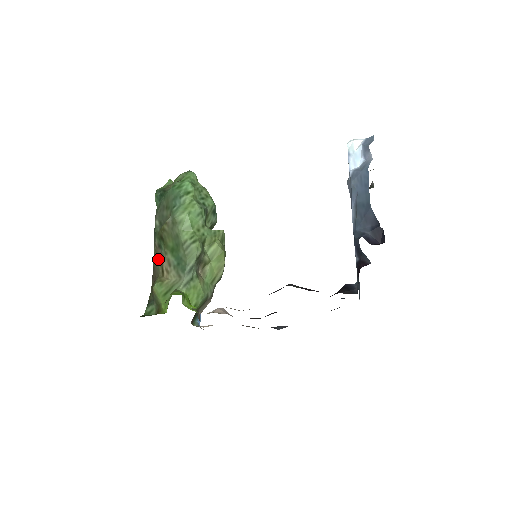
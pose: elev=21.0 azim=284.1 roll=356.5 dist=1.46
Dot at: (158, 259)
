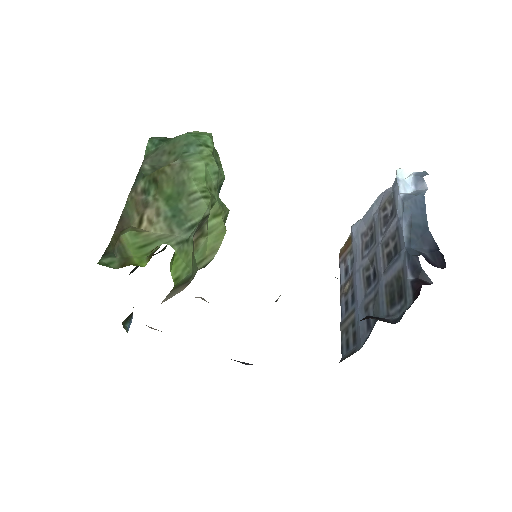
Dot at: (135, 207)
